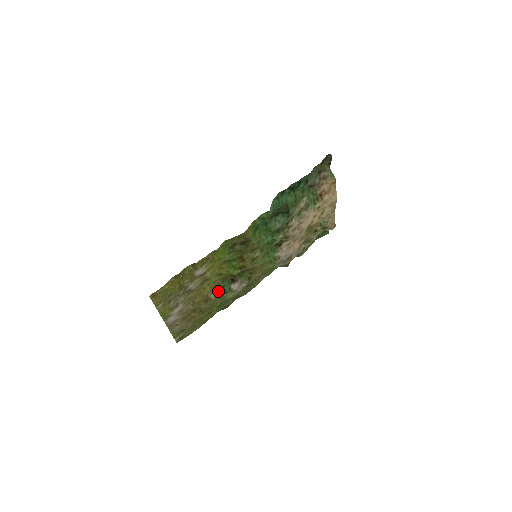
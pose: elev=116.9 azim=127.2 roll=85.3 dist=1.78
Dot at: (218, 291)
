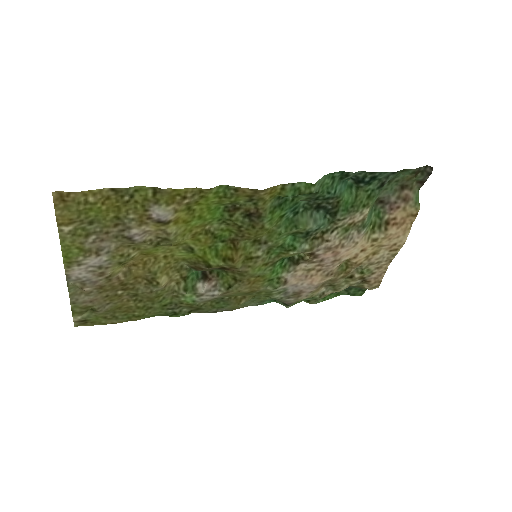
Dot at: (175, 280)
